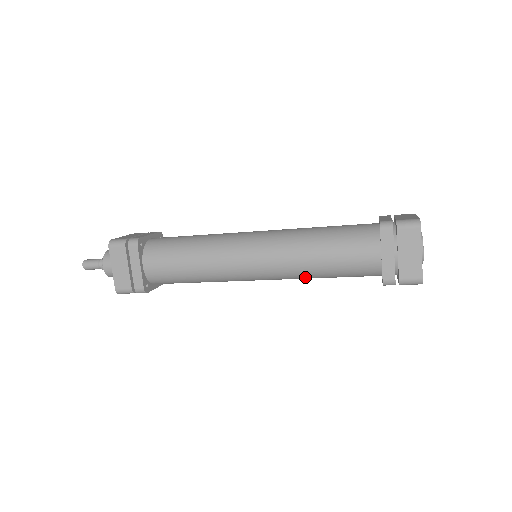
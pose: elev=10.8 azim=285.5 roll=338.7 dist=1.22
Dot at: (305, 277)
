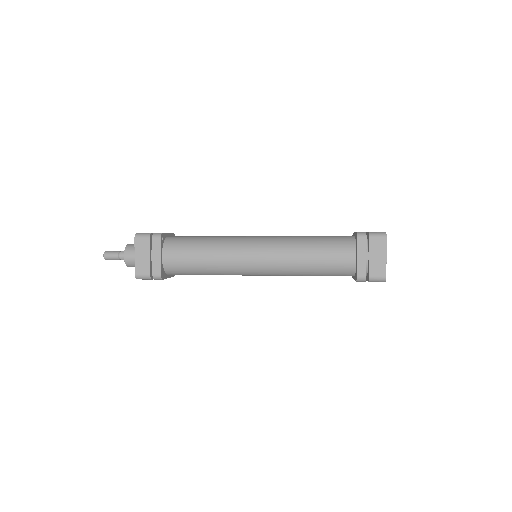
Dot at: (296, 273)
